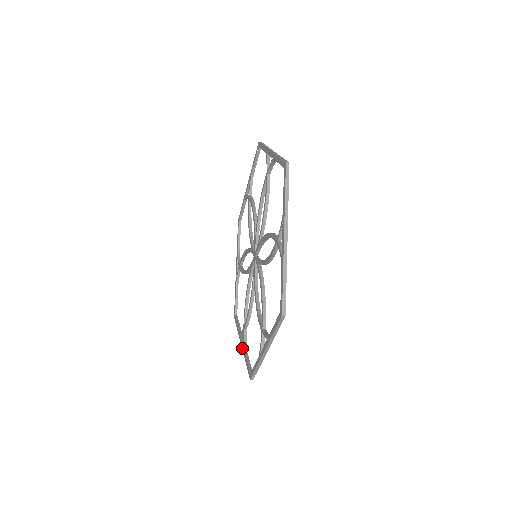
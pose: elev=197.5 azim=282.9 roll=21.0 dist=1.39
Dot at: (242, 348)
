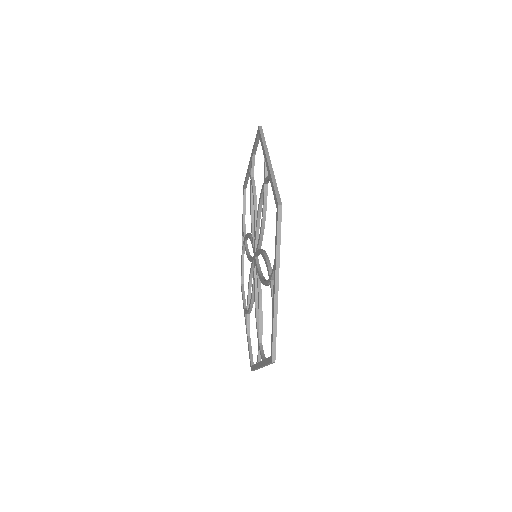
Dot at: (246, 329)
